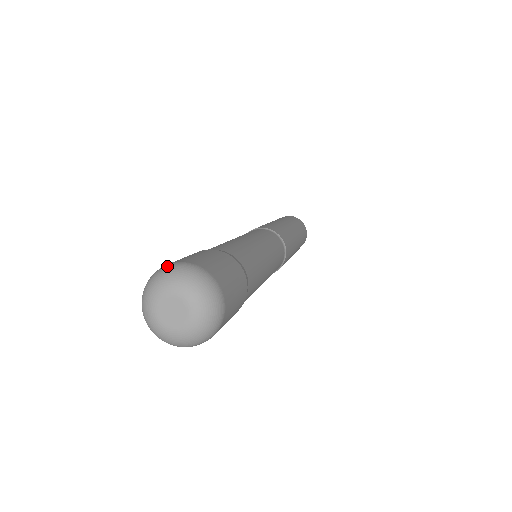
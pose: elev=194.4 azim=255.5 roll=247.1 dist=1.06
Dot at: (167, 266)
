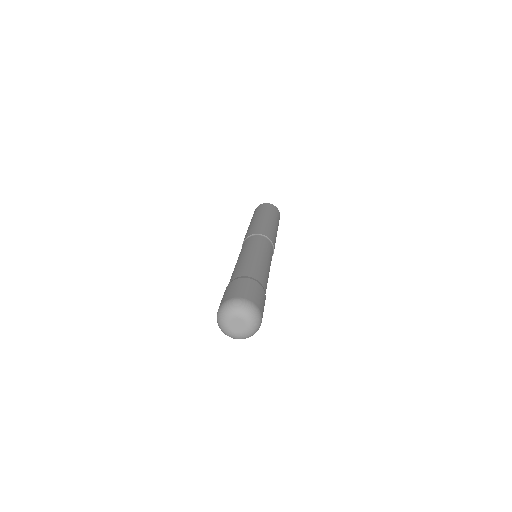
Dot at: (230, 301)
